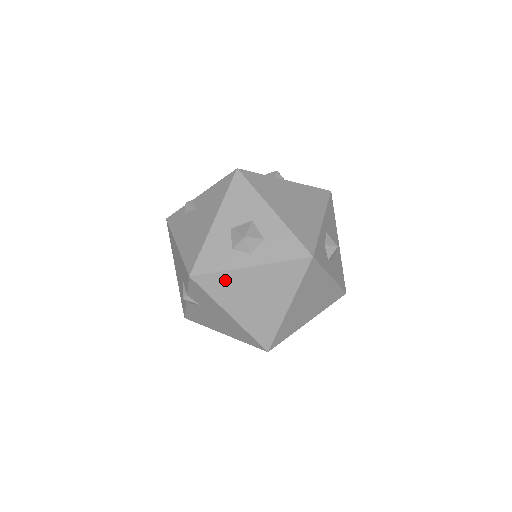
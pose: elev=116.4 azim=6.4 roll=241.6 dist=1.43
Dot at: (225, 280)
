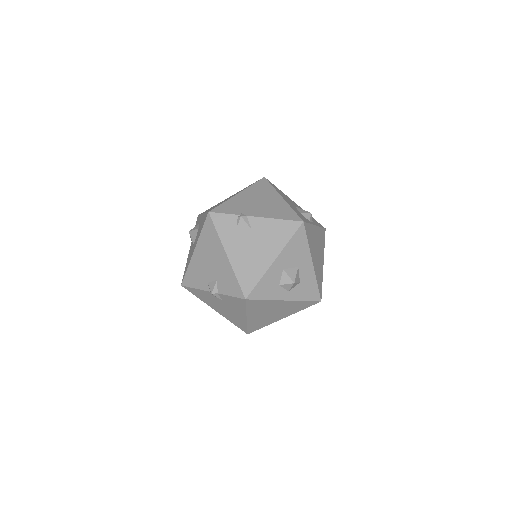
Dot at: (264, 304)
